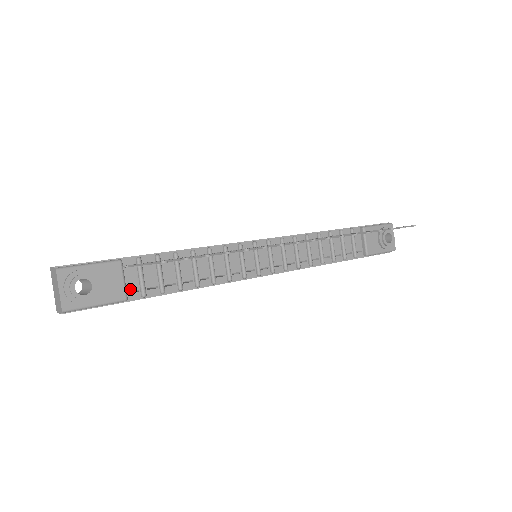
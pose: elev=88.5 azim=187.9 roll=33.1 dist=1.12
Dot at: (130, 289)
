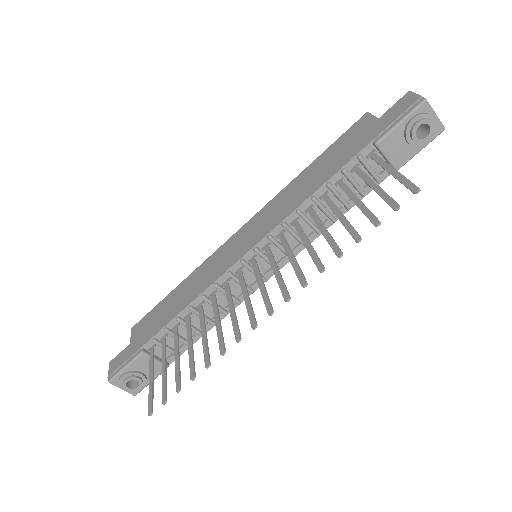
Dot at: (166, 357)
